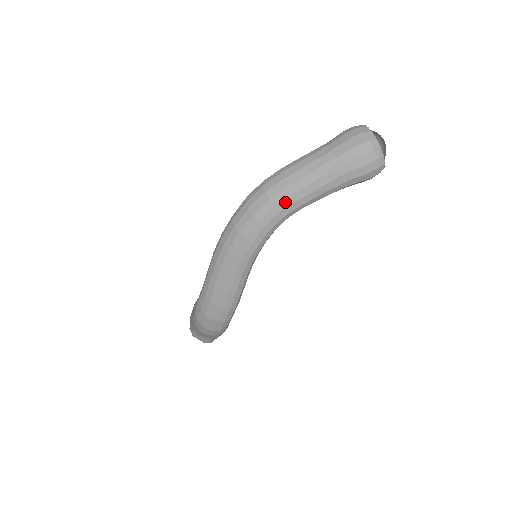
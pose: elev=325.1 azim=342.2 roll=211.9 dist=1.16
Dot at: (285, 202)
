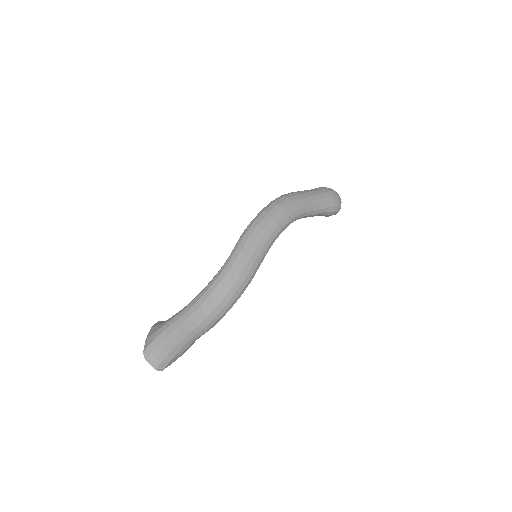
Dot at: (300, 206)
